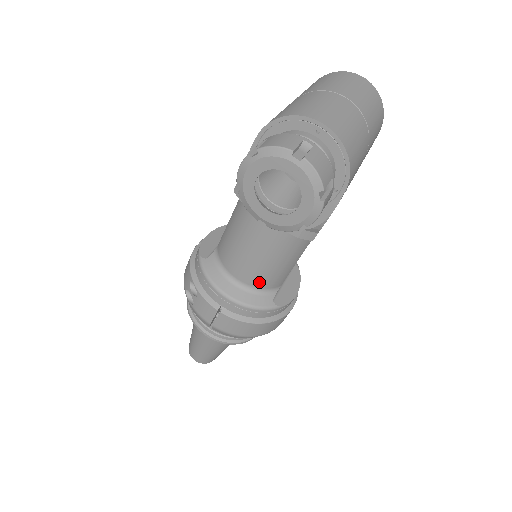
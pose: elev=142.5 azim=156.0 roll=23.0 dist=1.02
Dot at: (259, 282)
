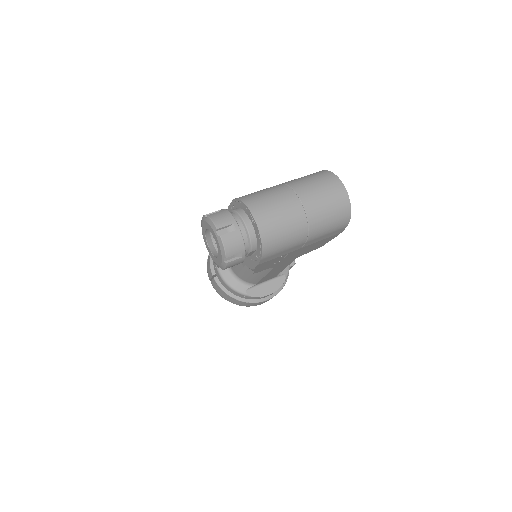
Dot at: (239, 275)
